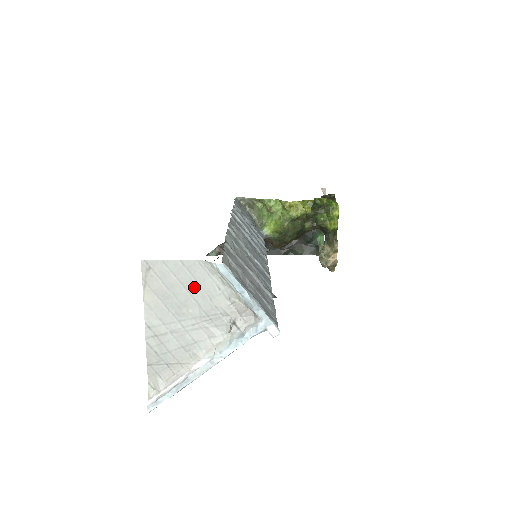
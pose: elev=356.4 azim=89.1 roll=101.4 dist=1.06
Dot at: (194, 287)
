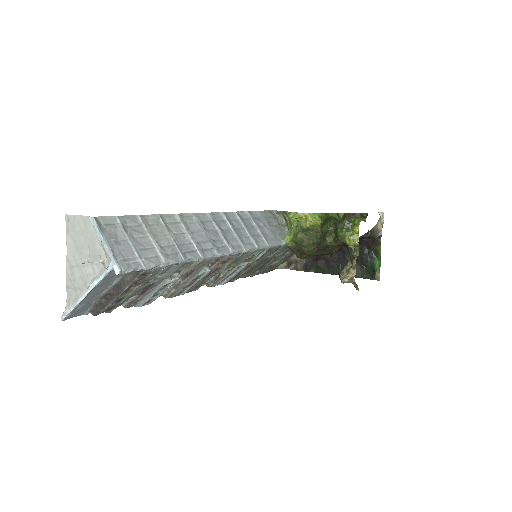
Dot at: (87, 235)
